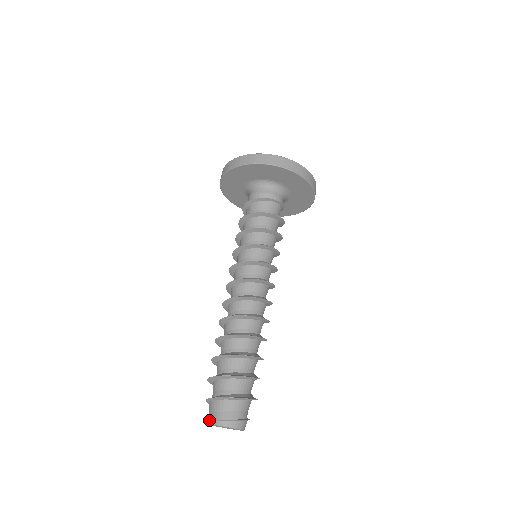
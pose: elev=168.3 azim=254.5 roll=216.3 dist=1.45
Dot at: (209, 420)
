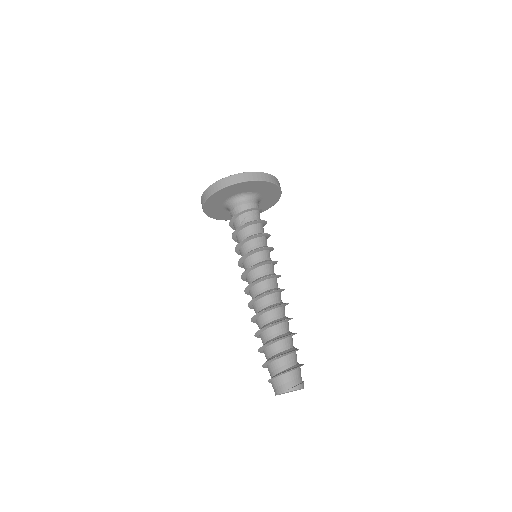
Dot at: (286, 389)
